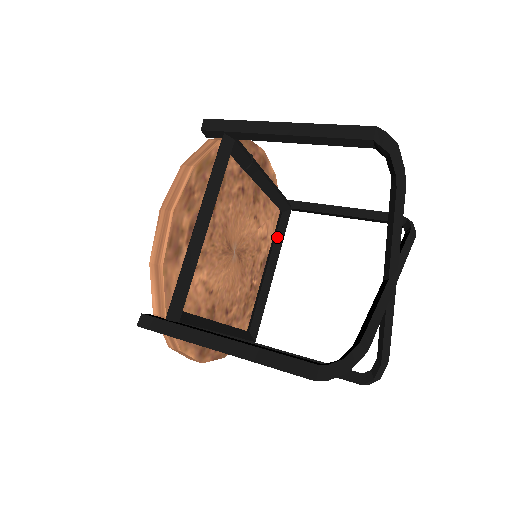
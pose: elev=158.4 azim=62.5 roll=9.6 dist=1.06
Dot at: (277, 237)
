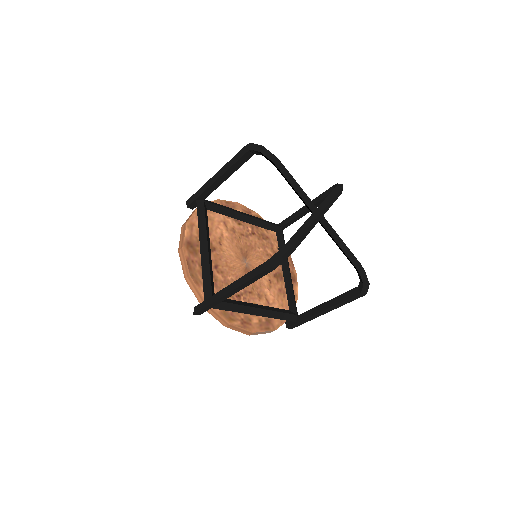
Dot at: (276, 309)
